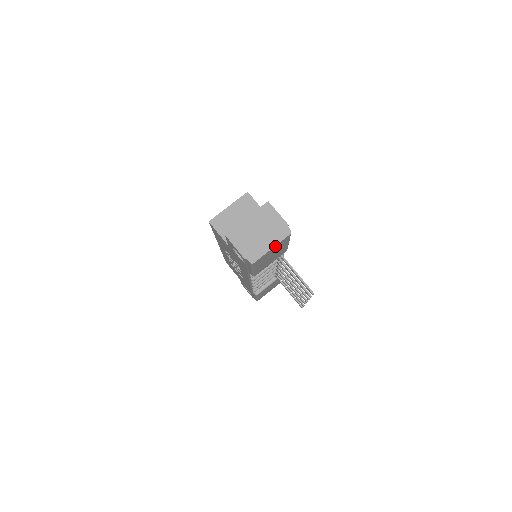
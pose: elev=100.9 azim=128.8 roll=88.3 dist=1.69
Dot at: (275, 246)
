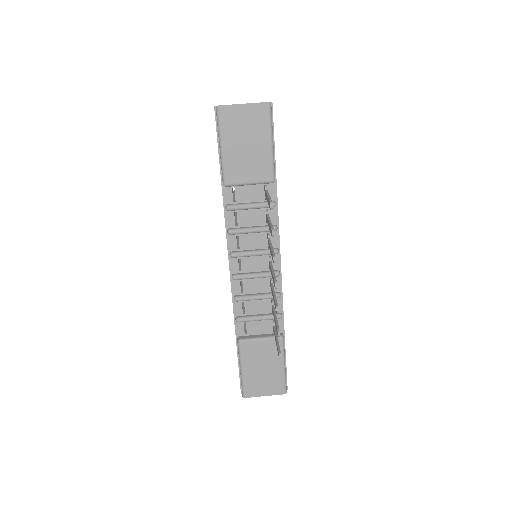
Dot at: (248, 106)
